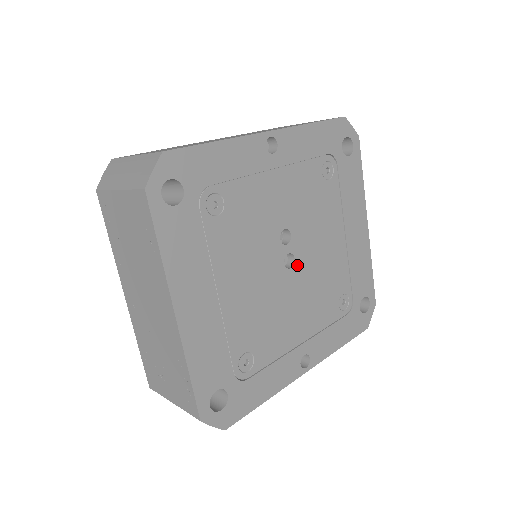
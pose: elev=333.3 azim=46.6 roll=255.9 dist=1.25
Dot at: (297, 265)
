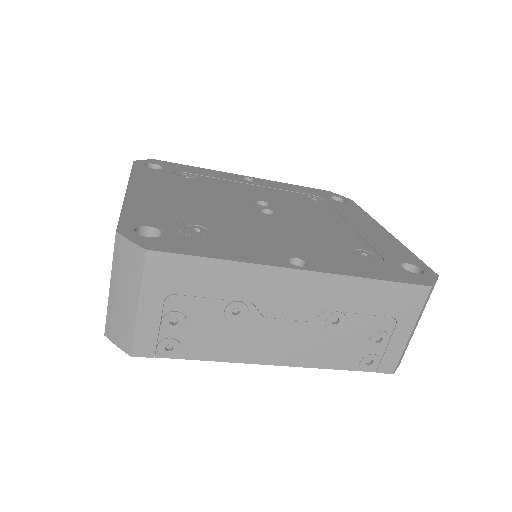
Dot at: (278, 216)
